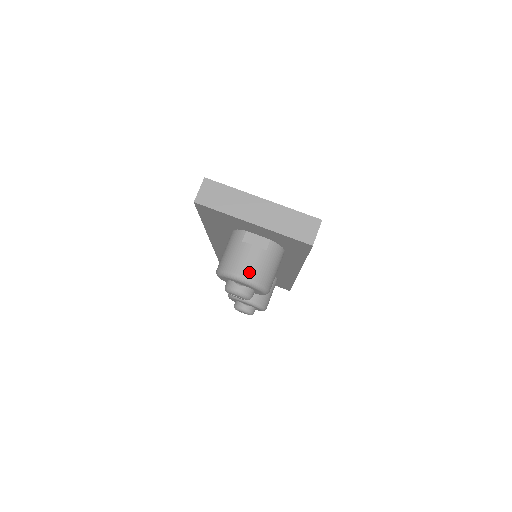
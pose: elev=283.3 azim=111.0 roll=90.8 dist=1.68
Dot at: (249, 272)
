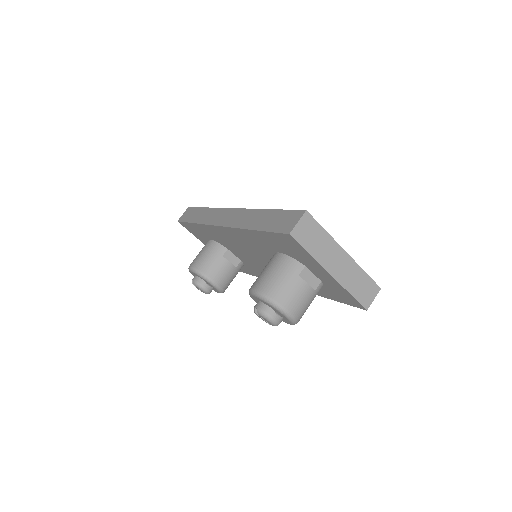
Dot at: (296, 309)
